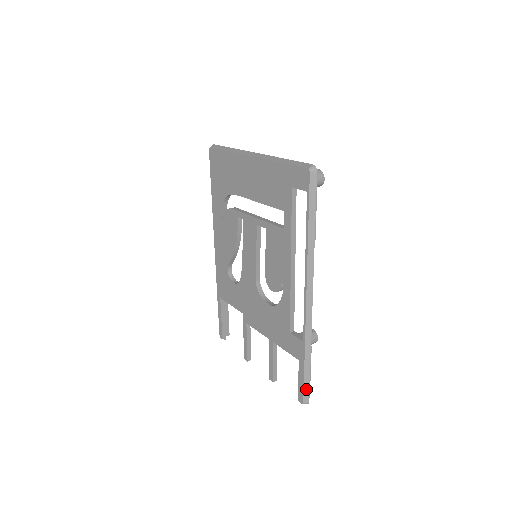
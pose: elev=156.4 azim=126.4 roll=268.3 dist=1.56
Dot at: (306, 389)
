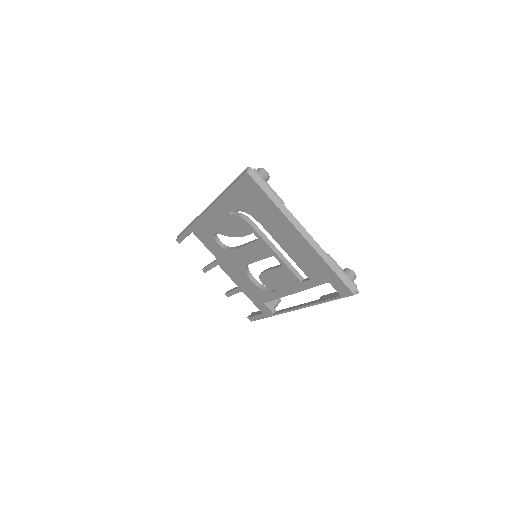
Dot at: occluded
